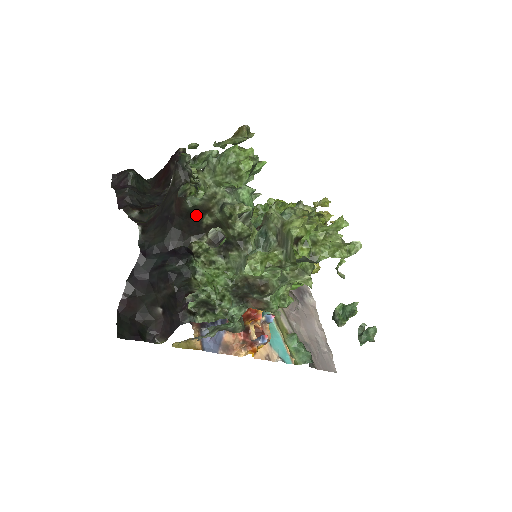
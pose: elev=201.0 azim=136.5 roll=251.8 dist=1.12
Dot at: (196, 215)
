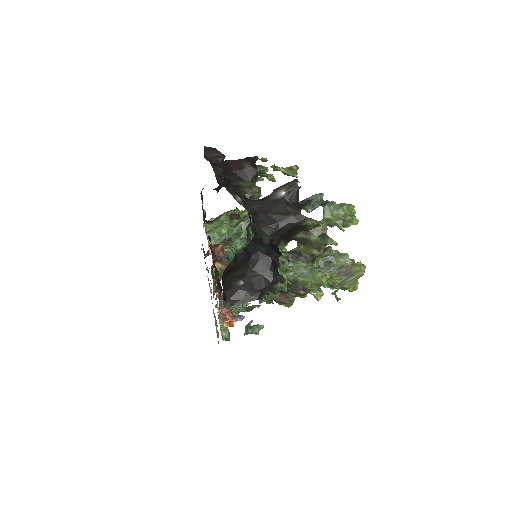
Dot at: (298, 229)
